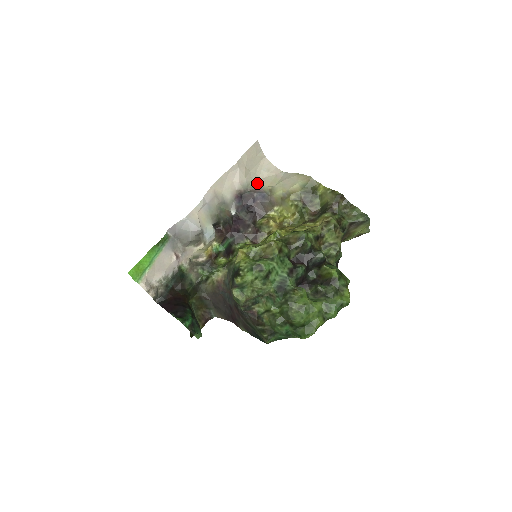
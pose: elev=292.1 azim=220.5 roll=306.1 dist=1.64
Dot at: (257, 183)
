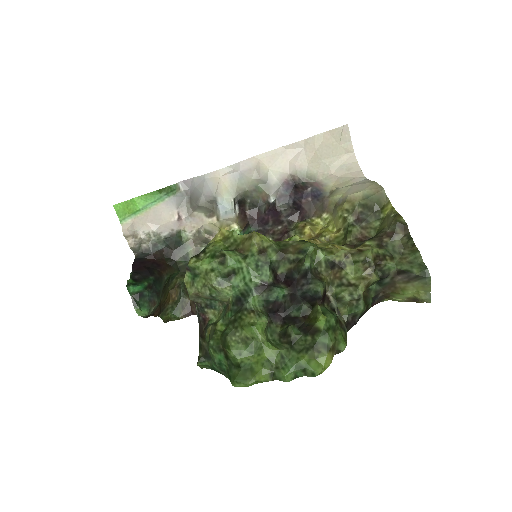
Dot at: (322, 178)
